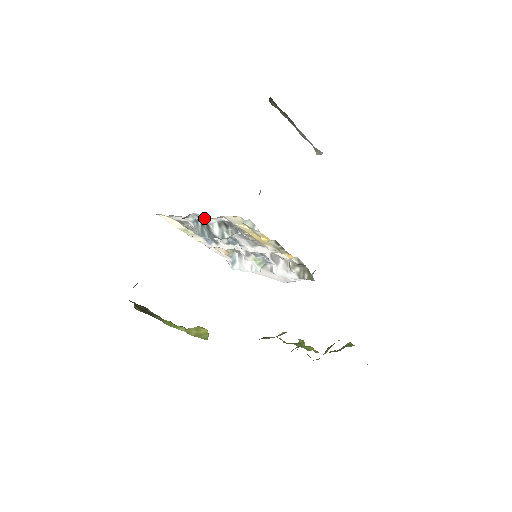
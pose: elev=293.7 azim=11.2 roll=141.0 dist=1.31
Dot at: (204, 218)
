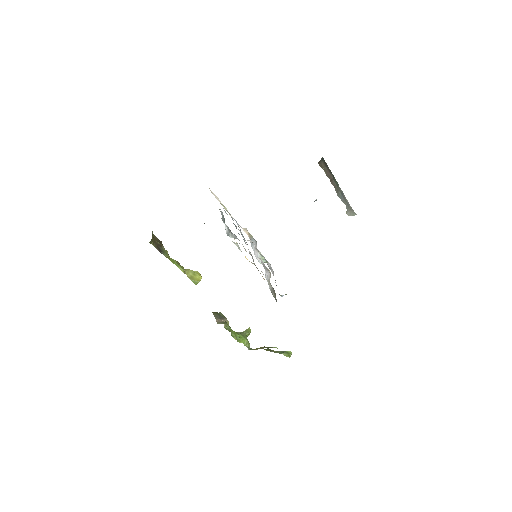
Dot at: occluded
